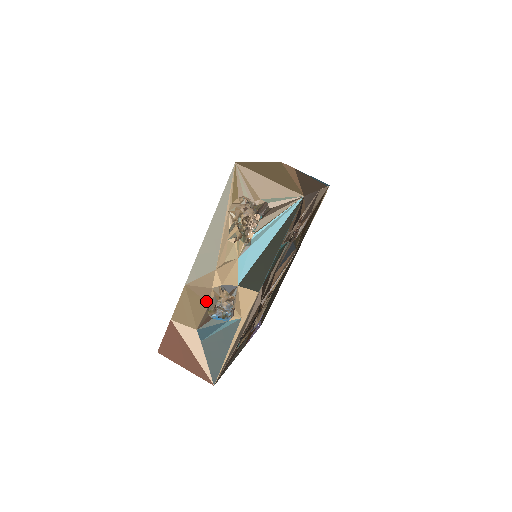
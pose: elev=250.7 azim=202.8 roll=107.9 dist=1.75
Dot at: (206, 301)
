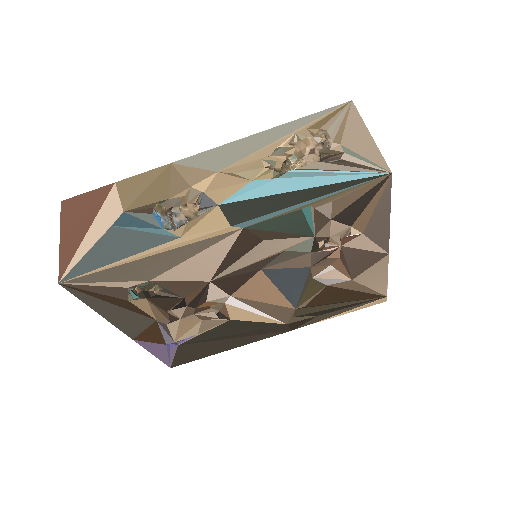
Dot at: (169, 194)
